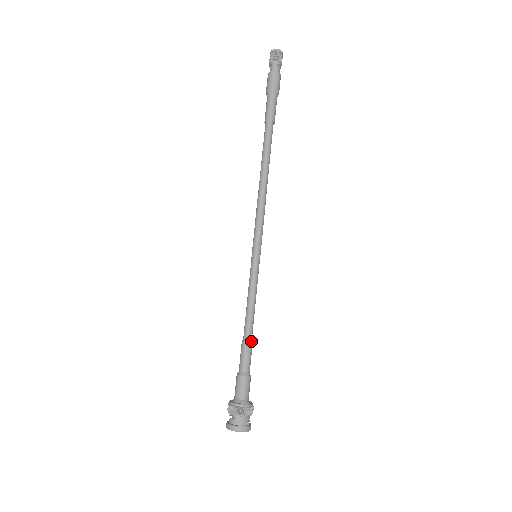
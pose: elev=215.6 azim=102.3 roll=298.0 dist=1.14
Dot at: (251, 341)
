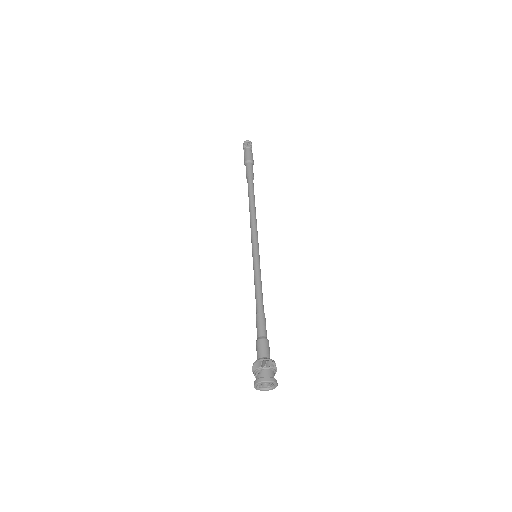
Dot at: (264, 313)
